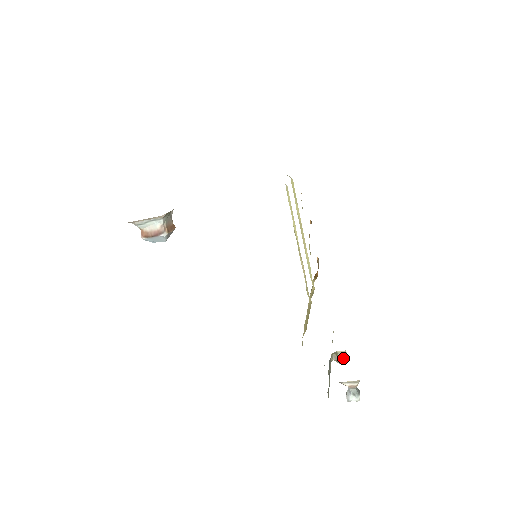
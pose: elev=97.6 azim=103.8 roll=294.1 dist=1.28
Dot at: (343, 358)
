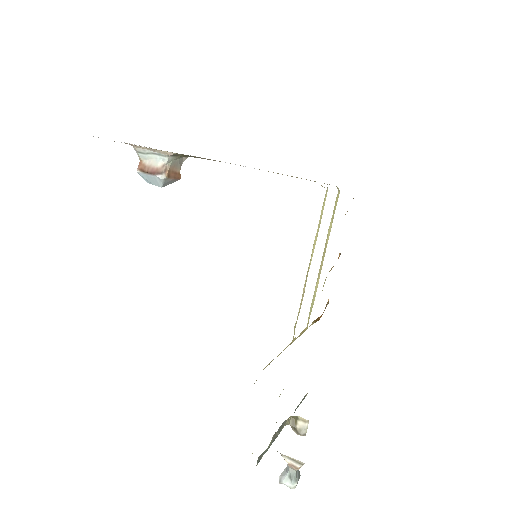
Dot at: (302, 428)
